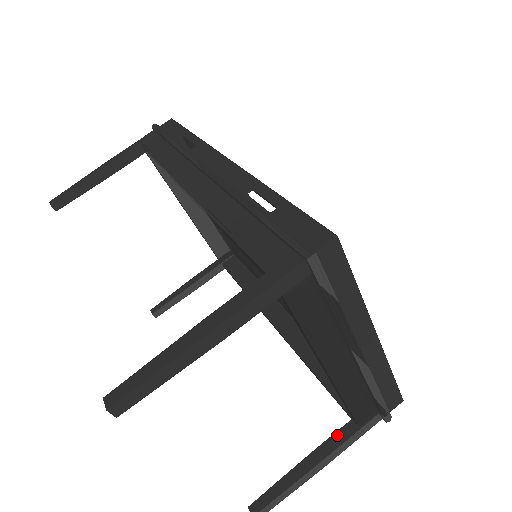
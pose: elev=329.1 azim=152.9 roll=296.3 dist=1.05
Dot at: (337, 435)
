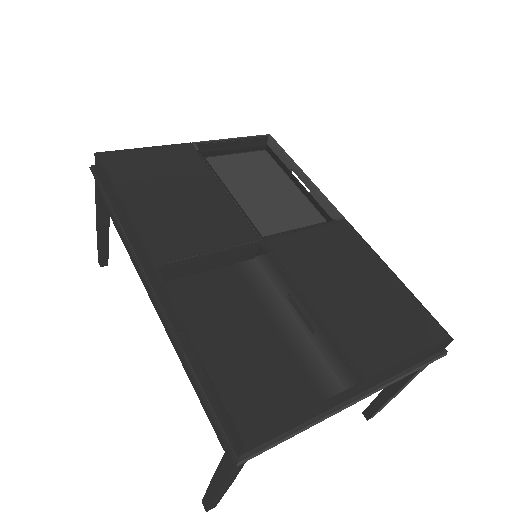
Dot at: occluded
